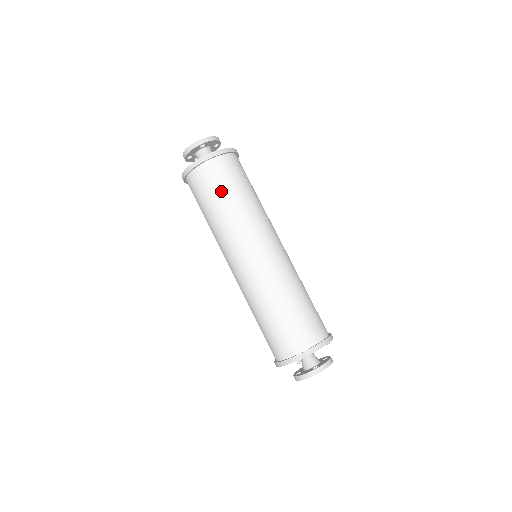
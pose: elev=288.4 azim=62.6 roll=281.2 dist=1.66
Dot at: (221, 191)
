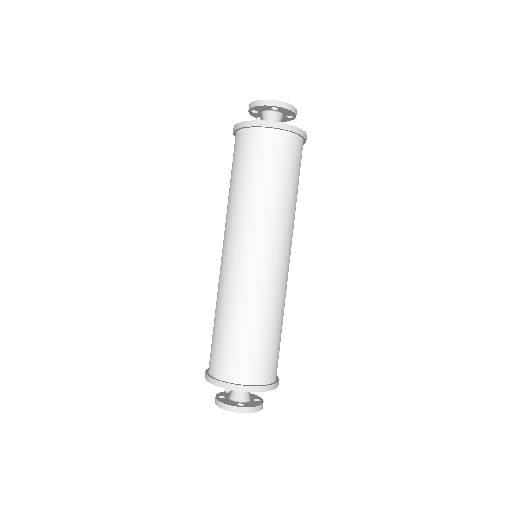
Dot at: (262, 169)
